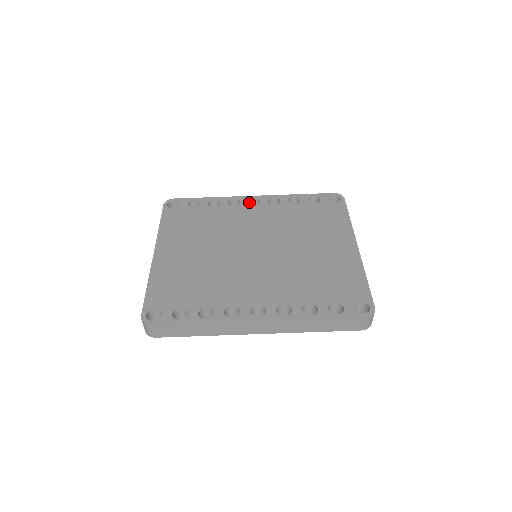
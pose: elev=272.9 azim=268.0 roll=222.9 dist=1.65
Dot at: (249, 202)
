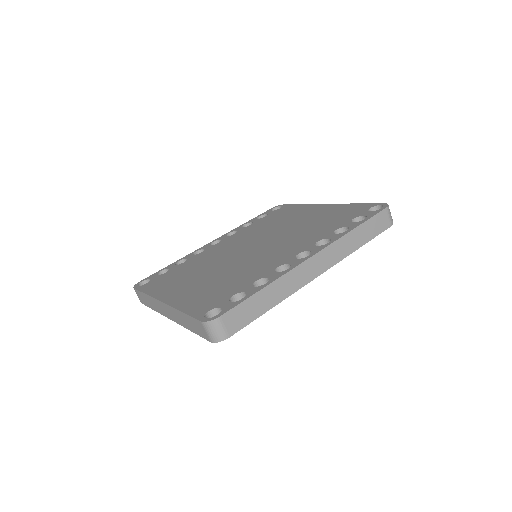
Dot at: occluded
